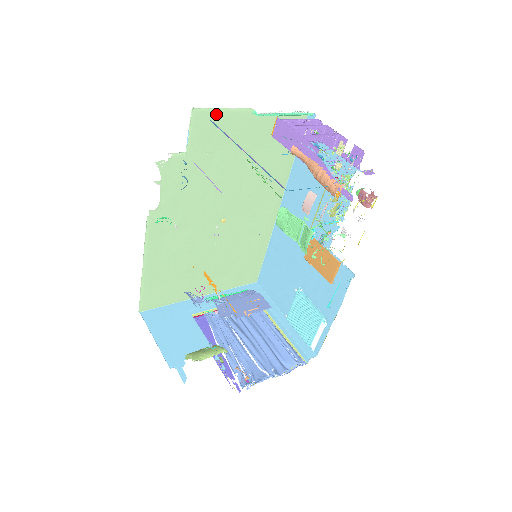
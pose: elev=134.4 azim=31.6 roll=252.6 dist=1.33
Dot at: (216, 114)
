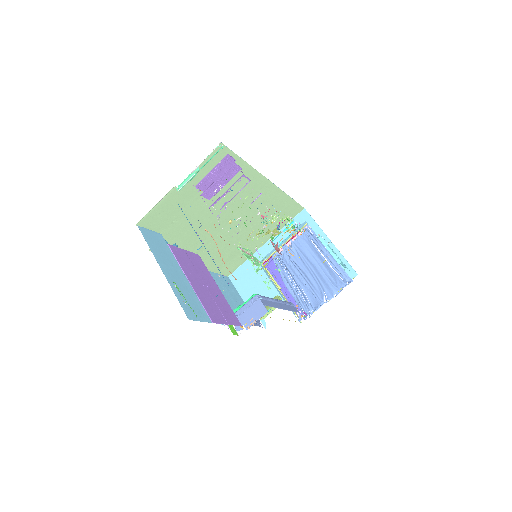
Dot at: (153, 211)
